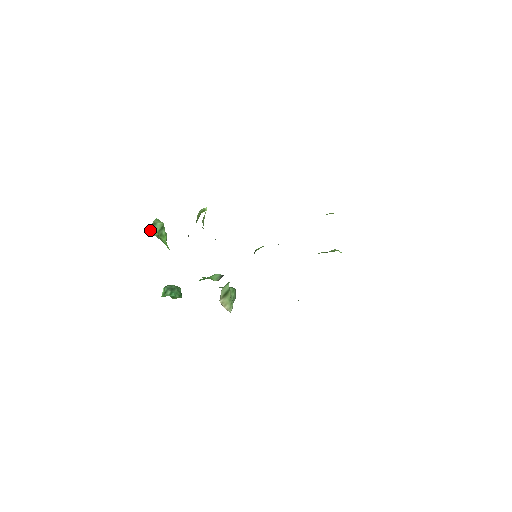
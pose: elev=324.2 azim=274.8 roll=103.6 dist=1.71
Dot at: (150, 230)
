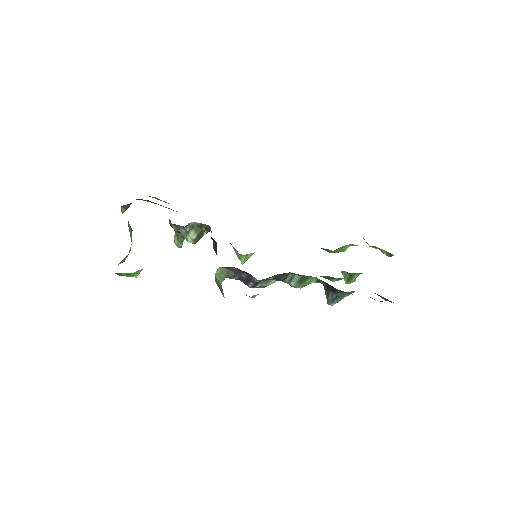
Dot at: occluded
